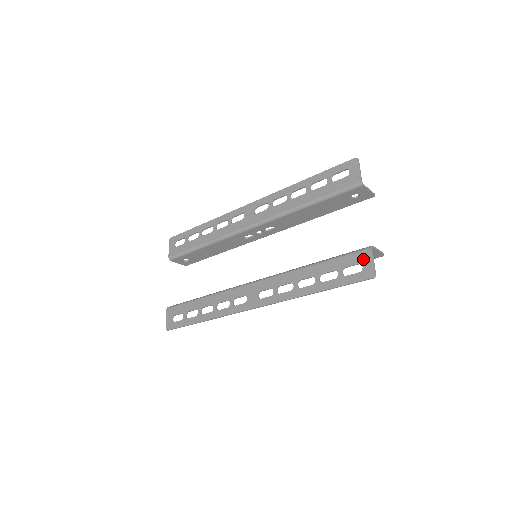
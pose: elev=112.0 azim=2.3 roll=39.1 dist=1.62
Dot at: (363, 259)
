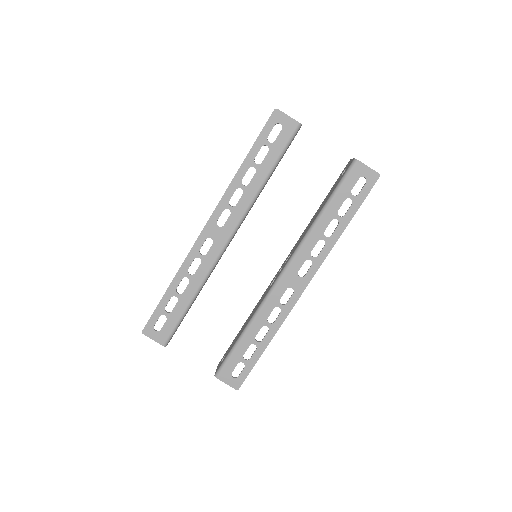
Dot at: (360, 172)
